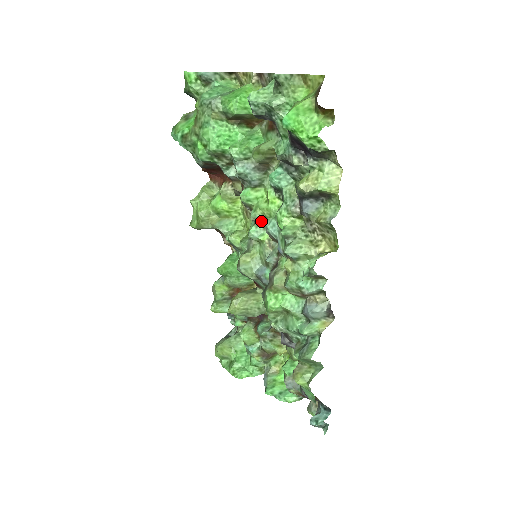
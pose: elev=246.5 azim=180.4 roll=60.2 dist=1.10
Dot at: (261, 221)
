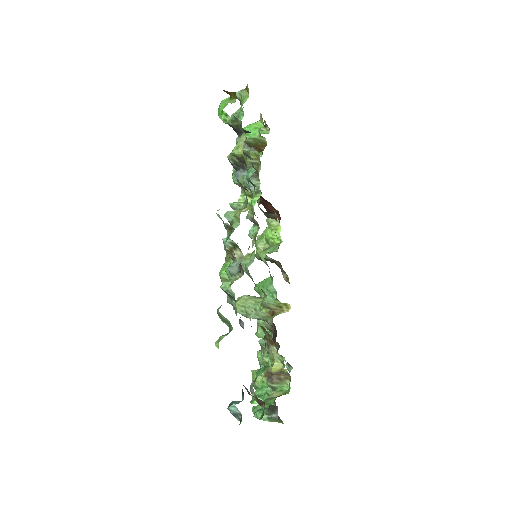
Dot at: (253, 219)
